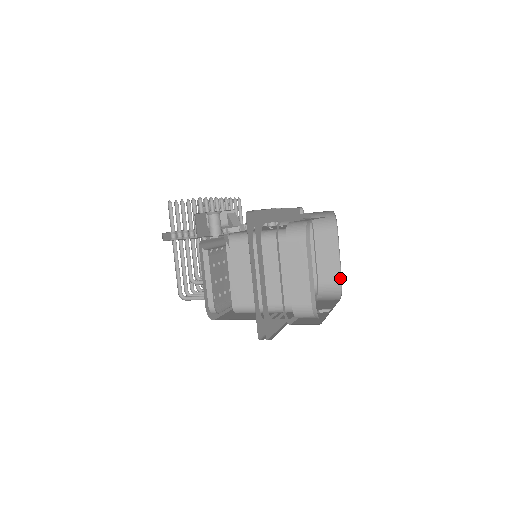
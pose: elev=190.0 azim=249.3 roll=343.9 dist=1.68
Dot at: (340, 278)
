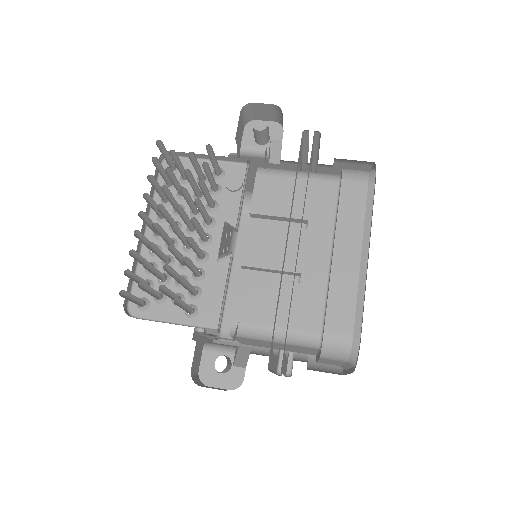
Dot at: occluded
